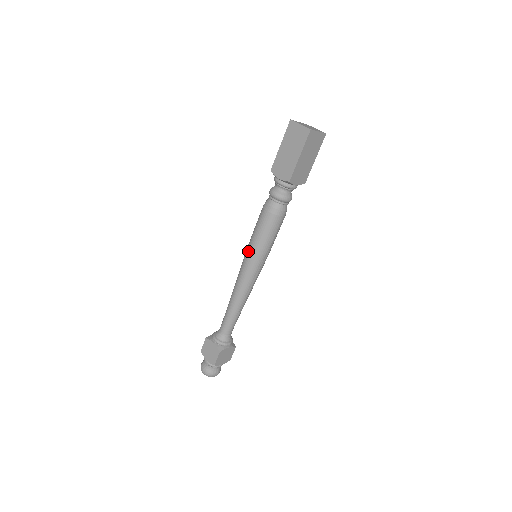
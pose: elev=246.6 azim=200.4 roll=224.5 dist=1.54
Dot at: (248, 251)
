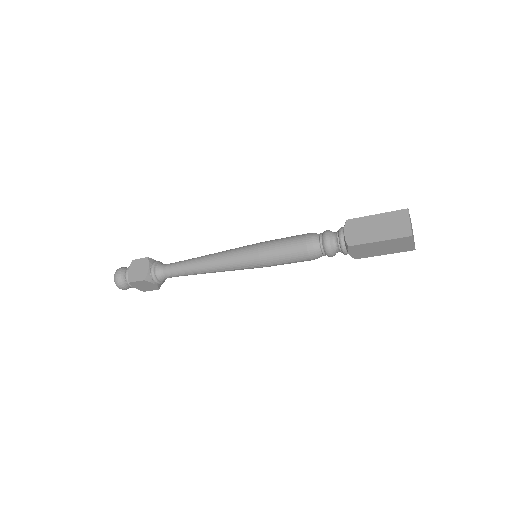
Dot at: (256, 247)
